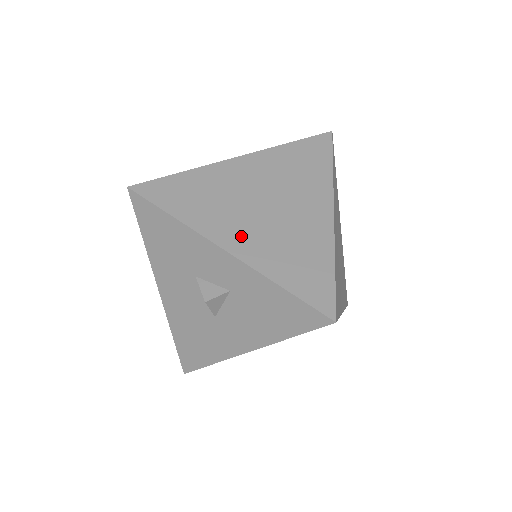
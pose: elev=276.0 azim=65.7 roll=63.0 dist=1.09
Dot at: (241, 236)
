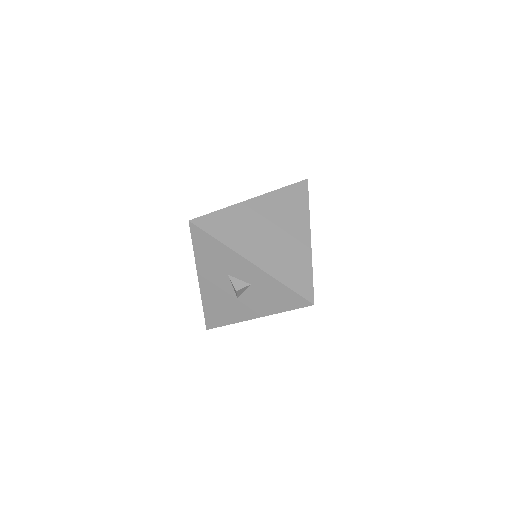
Dot at: (260, 254)
